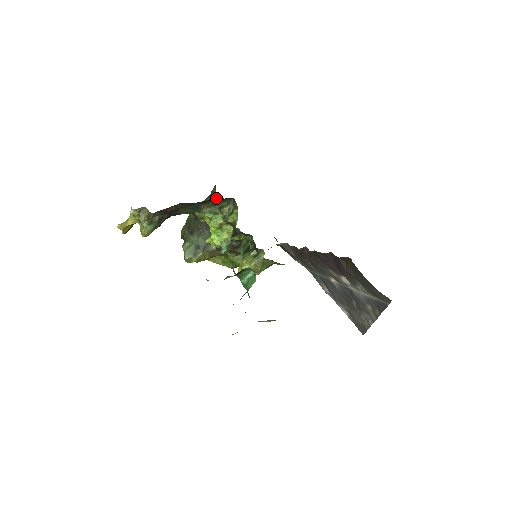
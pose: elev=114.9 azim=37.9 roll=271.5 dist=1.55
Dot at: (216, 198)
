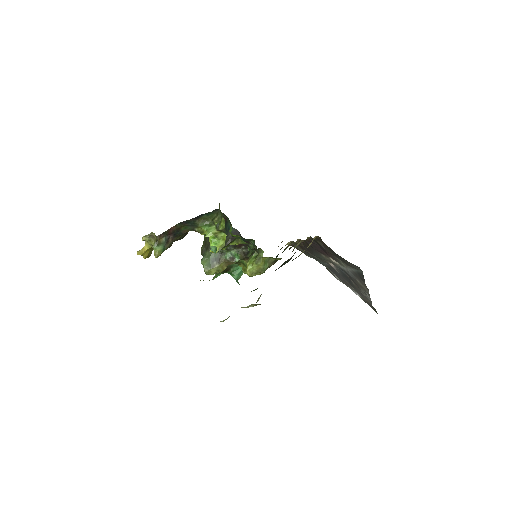
Dot at: occluded
